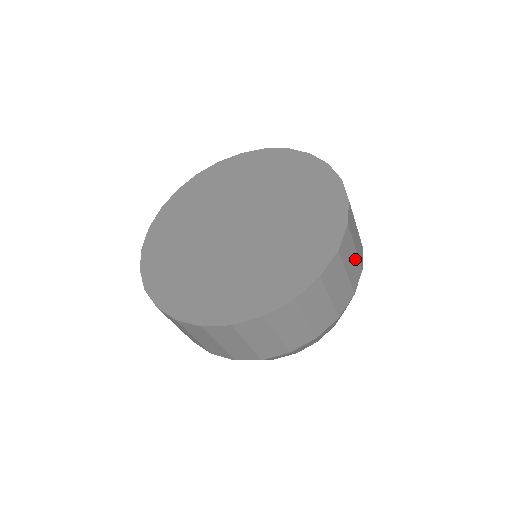
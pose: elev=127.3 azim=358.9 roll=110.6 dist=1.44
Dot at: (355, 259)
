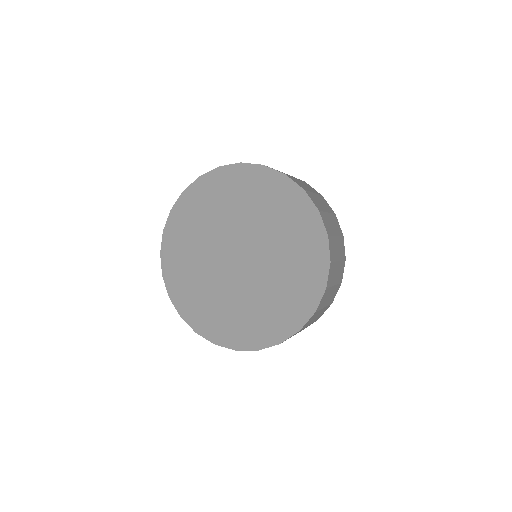
Dot at: (334, 290)
